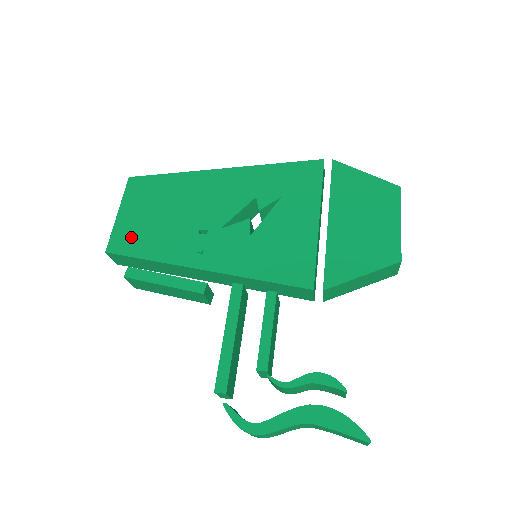
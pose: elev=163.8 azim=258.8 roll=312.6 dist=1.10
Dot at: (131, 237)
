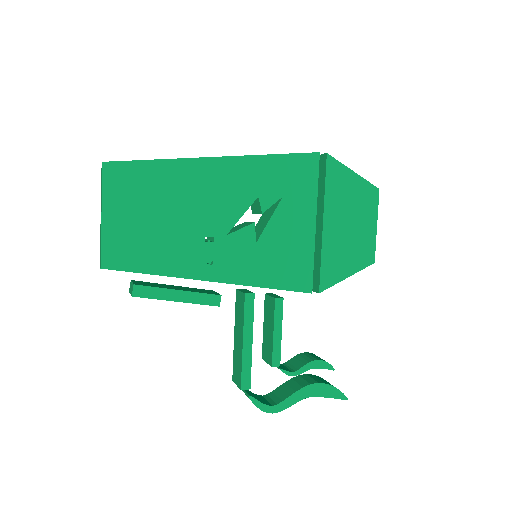
Dot at: (128, 248)
